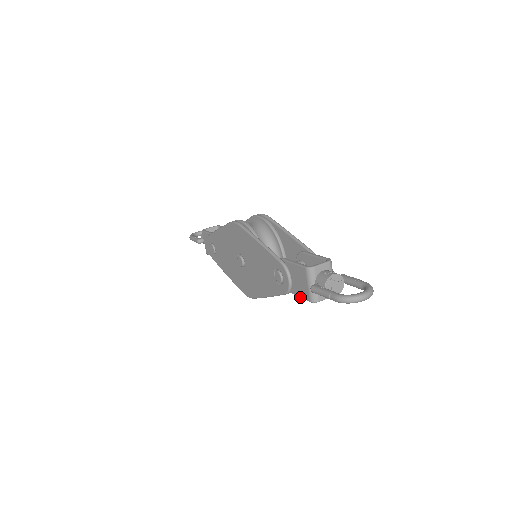
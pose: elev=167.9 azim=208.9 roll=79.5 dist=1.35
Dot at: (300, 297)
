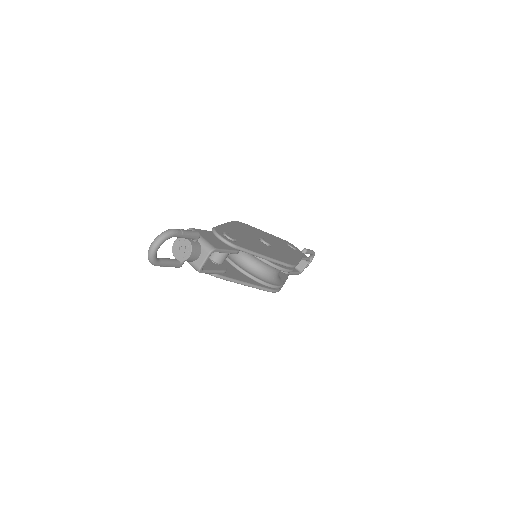
Dot at: (209, 273)
